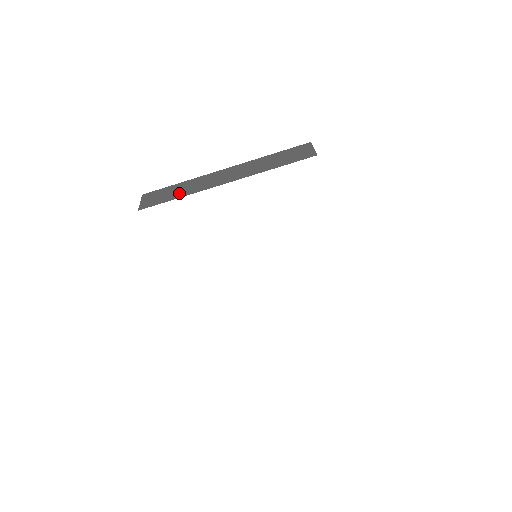
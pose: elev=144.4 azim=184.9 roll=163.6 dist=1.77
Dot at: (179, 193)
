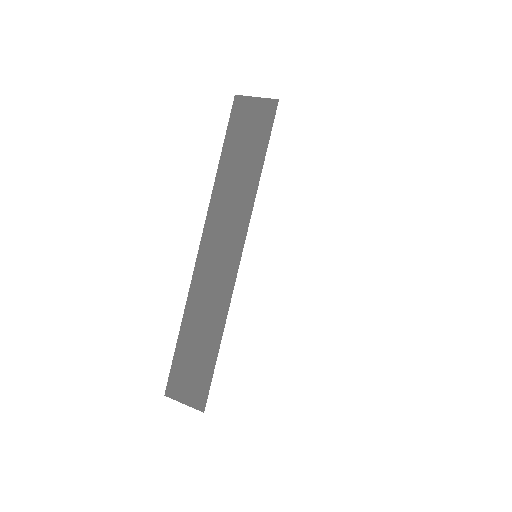
Dot at: occluded
